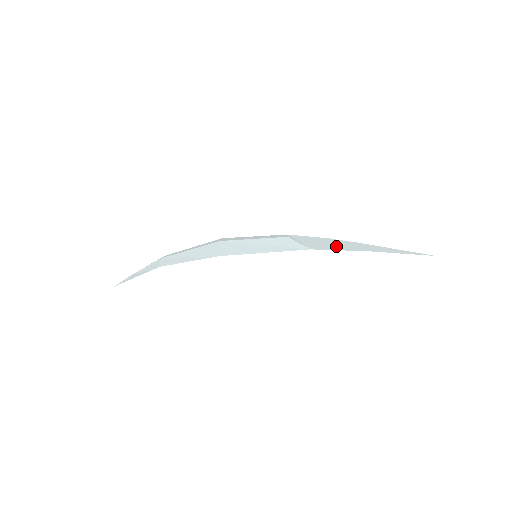
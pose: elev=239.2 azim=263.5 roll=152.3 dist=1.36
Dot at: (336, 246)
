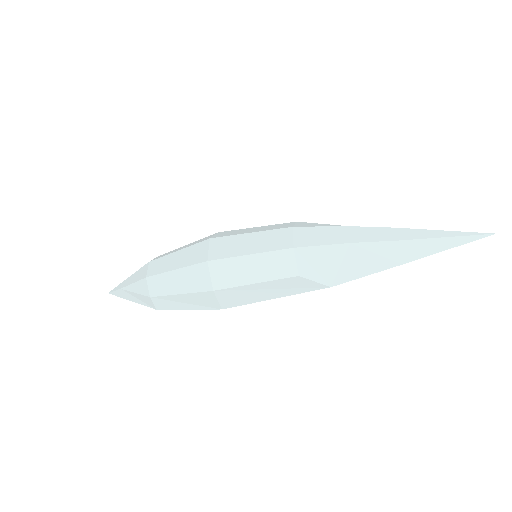
Dot at: (362, 266)
